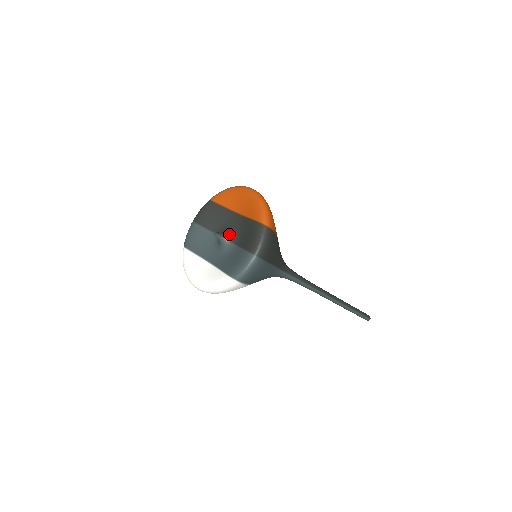
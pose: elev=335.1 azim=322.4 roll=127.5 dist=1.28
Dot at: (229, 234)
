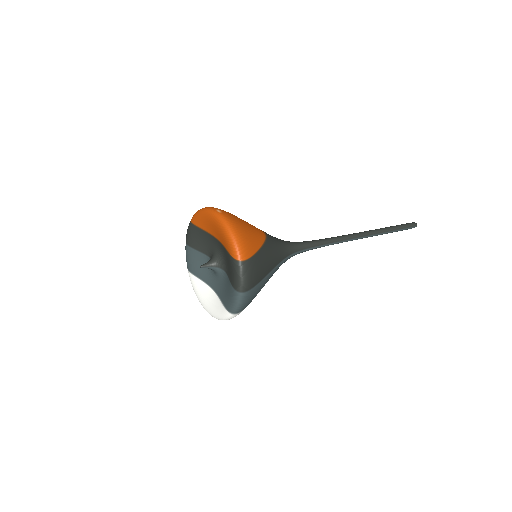
Dot at: (216, 261)
